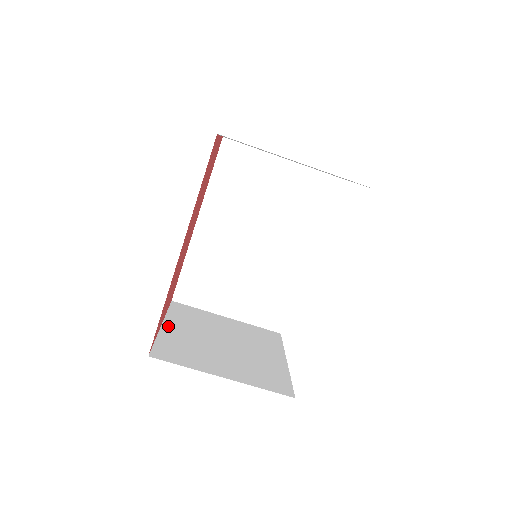
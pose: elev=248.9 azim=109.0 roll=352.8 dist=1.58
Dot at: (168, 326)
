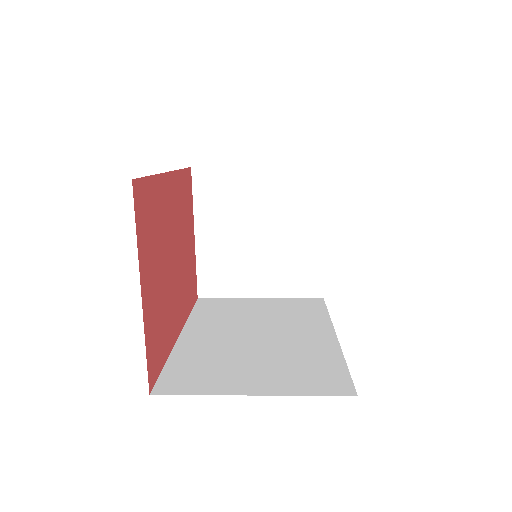
Dot at: (201, 235)
